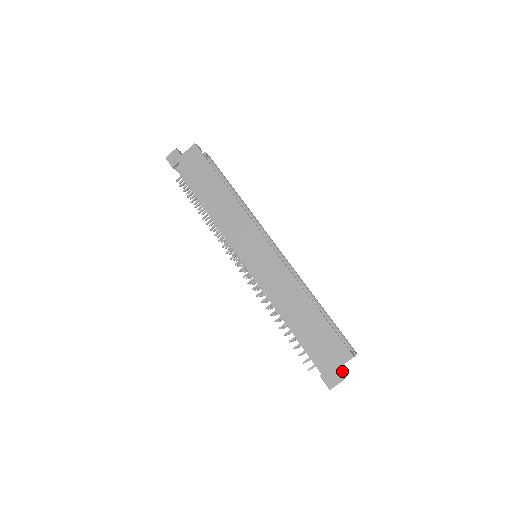
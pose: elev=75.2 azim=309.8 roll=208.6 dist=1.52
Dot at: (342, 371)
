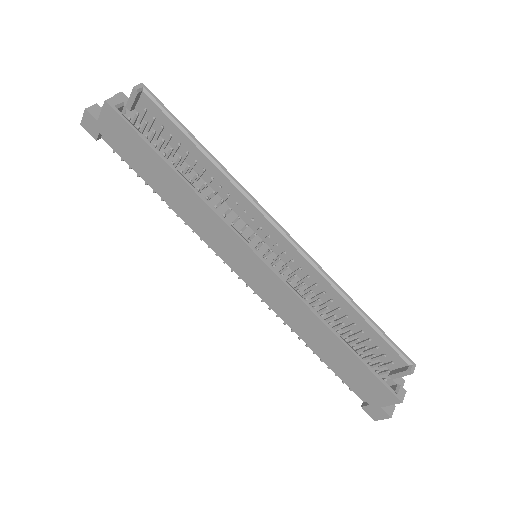
Dot at: (395, 384)
